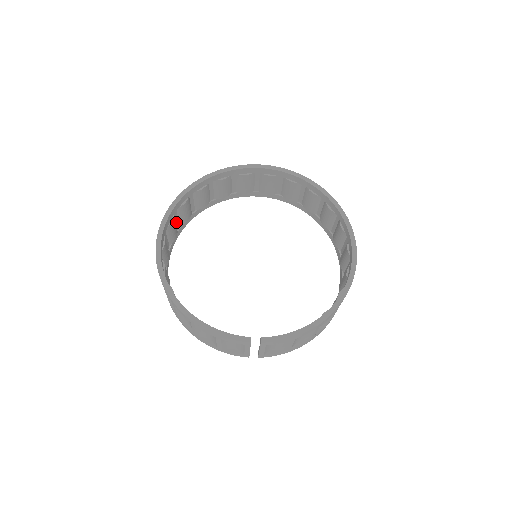
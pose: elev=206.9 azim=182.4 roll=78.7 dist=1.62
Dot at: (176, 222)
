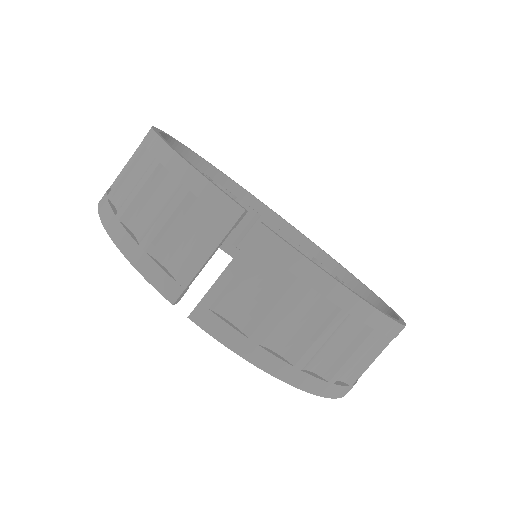
Dot at: occluded
